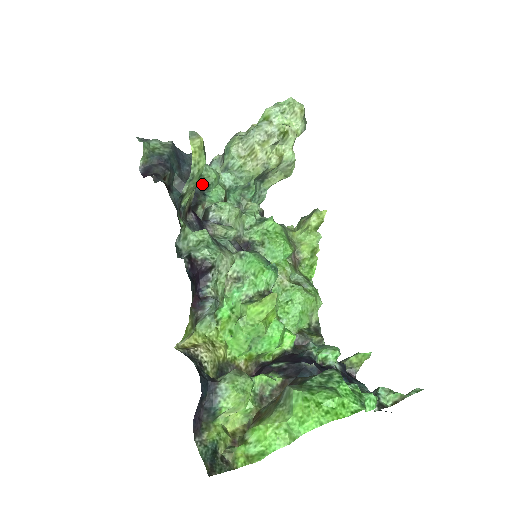
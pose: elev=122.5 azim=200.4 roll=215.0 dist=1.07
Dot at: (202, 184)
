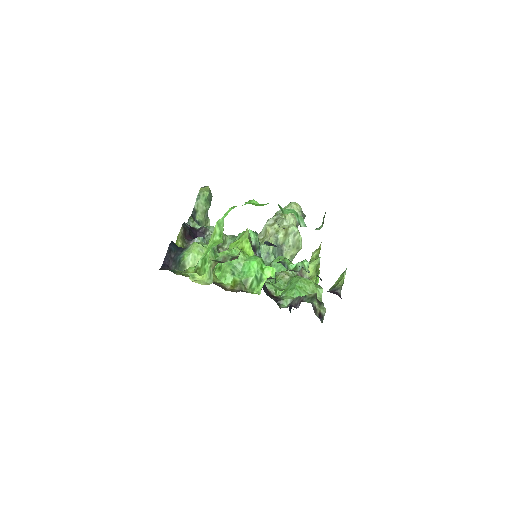
Dot at: occluded
